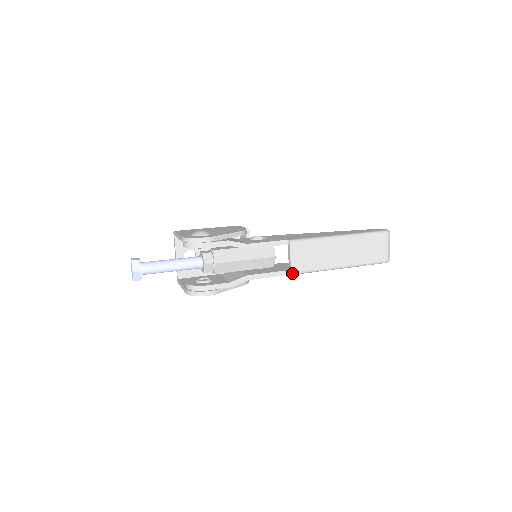
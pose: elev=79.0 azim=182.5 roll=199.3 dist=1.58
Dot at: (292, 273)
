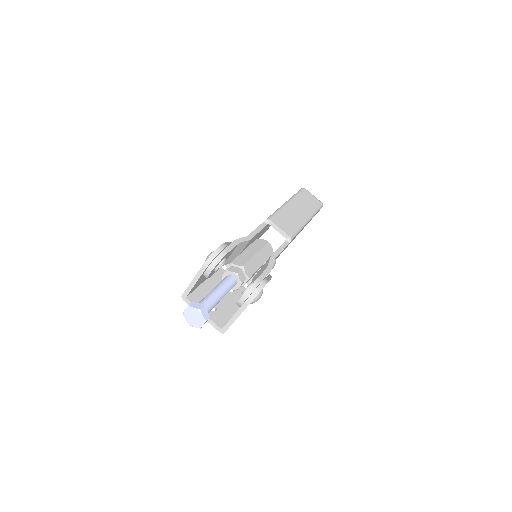
Dot at: (291, 237)
